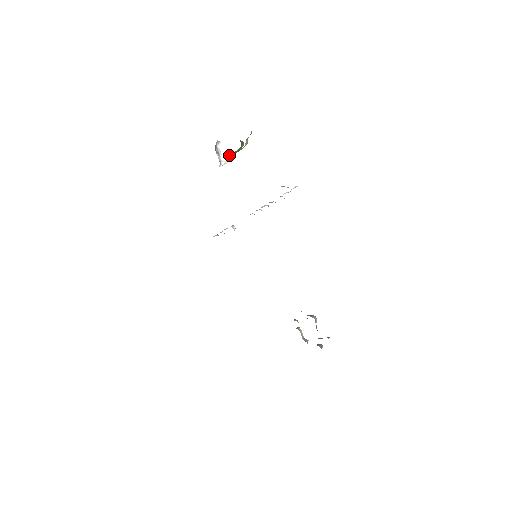
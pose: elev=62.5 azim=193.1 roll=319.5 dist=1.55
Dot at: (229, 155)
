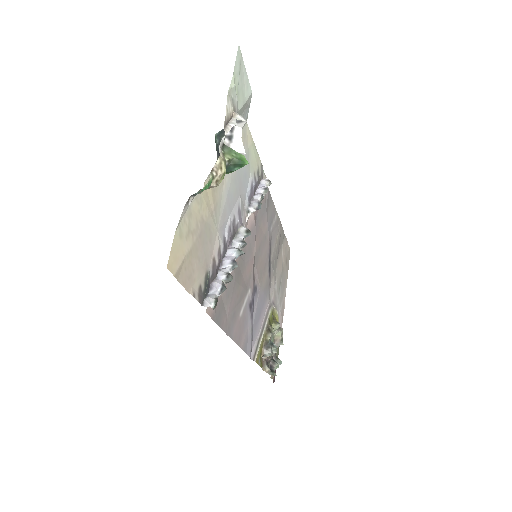
Dot at: occluded
